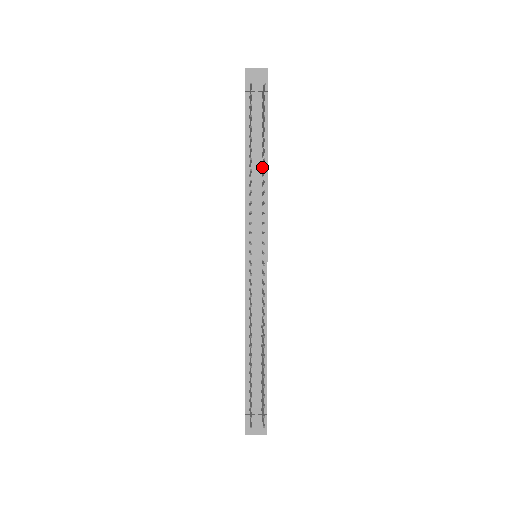
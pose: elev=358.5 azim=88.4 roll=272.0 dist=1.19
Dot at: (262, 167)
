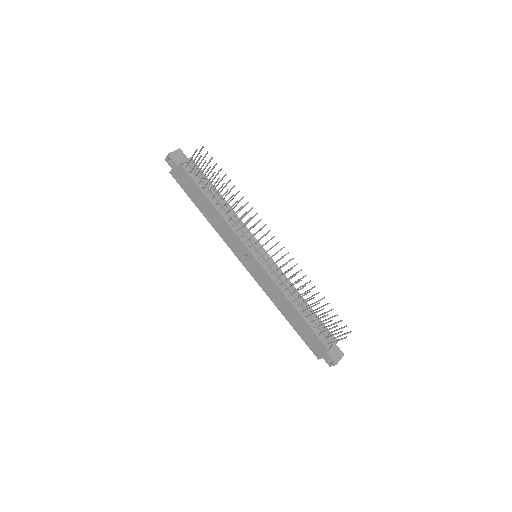
Dot at: (222, 201)
